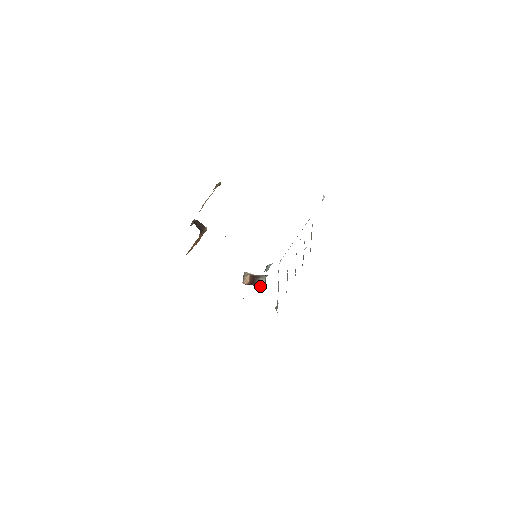
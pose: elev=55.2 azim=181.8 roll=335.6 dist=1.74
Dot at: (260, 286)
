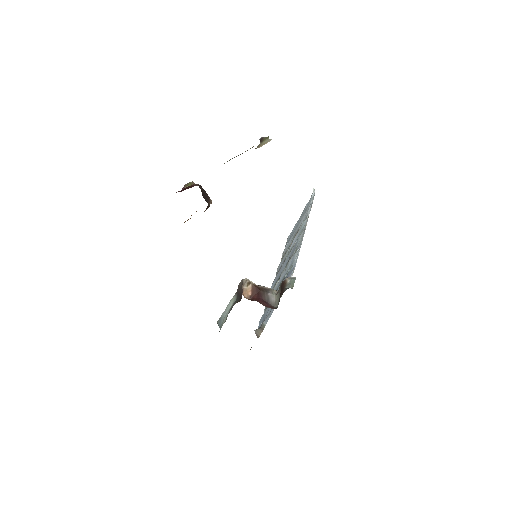
Dot at: (269, 306)
